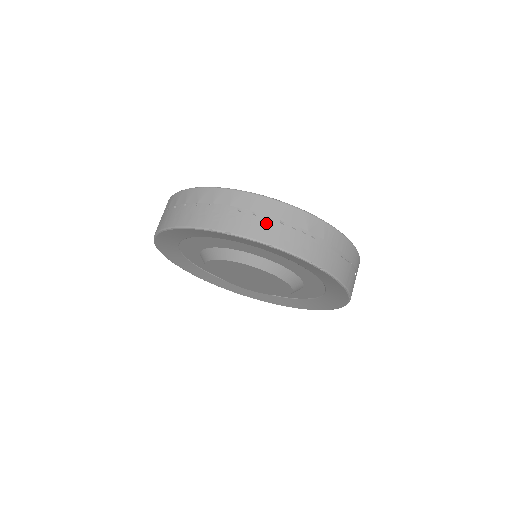
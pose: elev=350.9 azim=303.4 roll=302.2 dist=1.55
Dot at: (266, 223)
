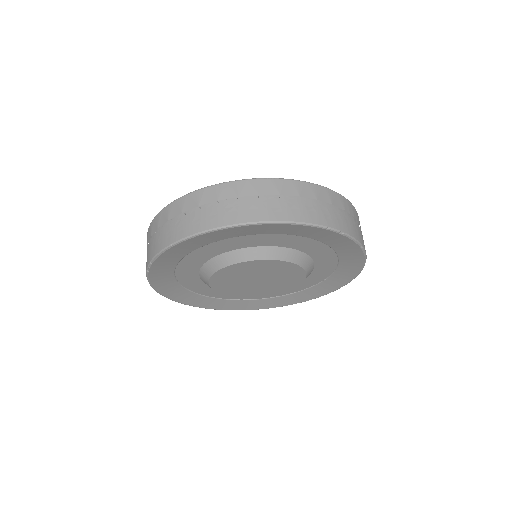
Dot at: (355, 225)
